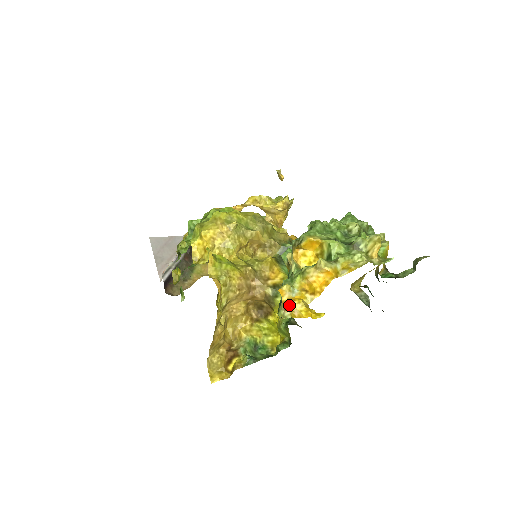
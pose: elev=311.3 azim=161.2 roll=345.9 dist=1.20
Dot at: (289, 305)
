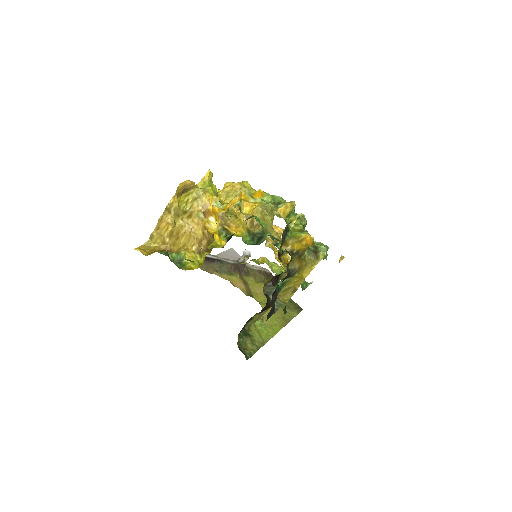
Dot at: (211, 220)
